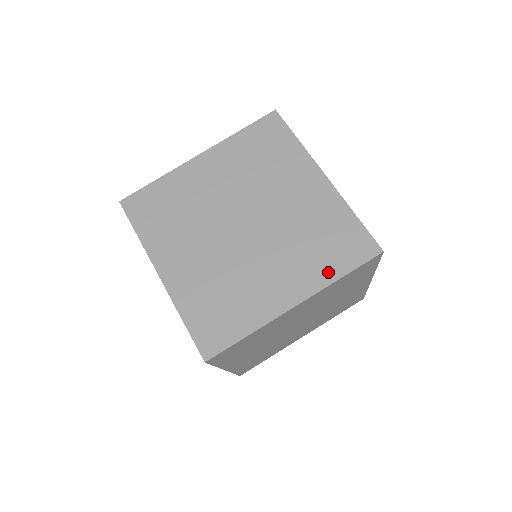
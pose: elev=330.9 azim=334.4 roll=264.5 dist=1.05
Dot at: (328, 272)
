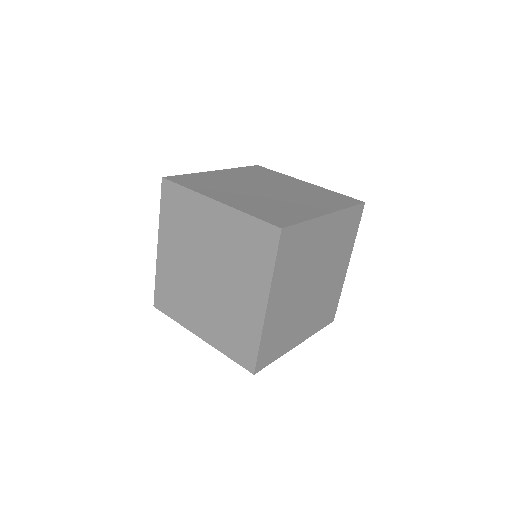
Dot at: (265, 270)
